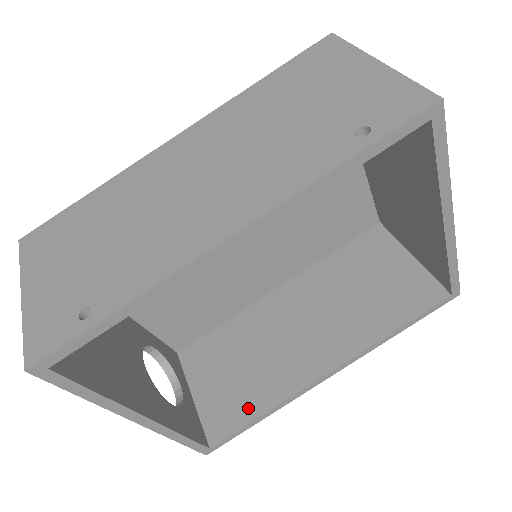
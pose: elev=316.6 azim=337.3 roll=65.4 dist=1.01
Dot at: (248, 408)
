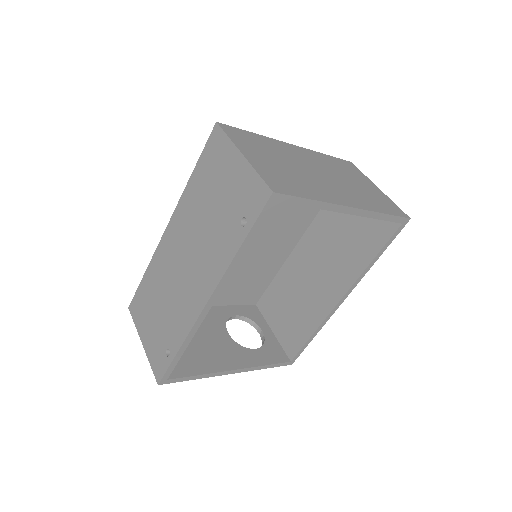
Dot at: (303, 333)
